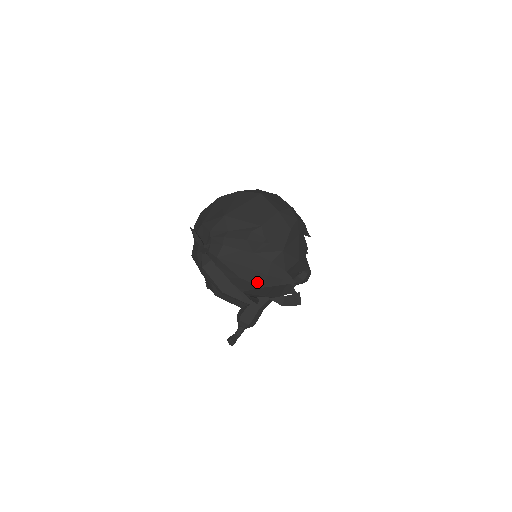
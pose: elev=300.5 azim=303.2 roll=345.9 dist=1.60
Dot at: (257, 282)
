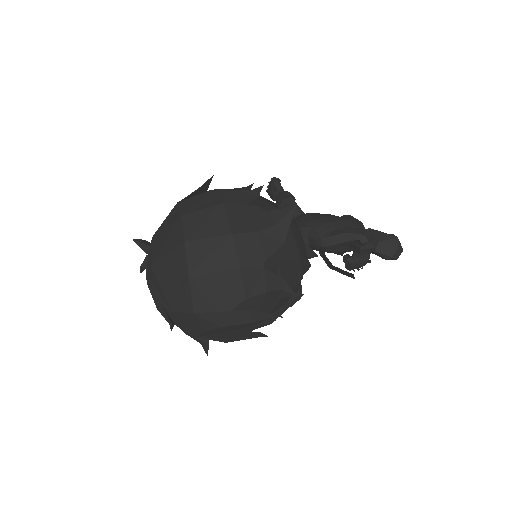
Dot at: occluded
